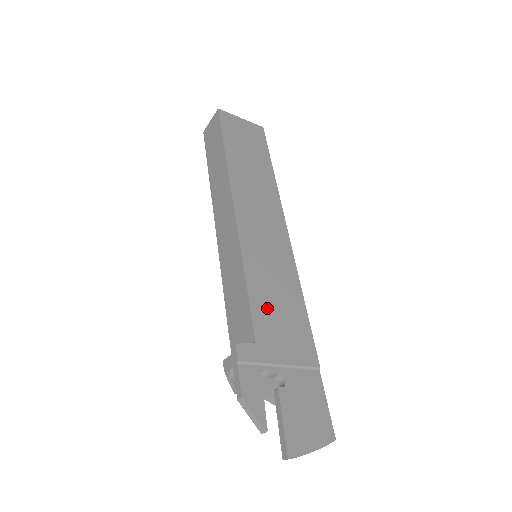
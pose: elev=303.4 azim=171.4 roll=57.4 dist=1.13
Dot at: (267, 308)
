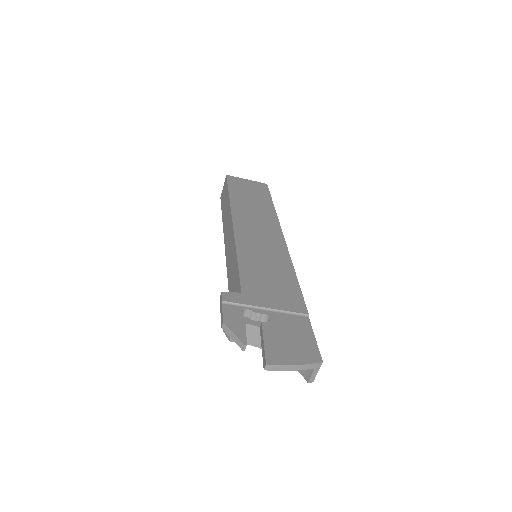
Dot at: (256, 275)
